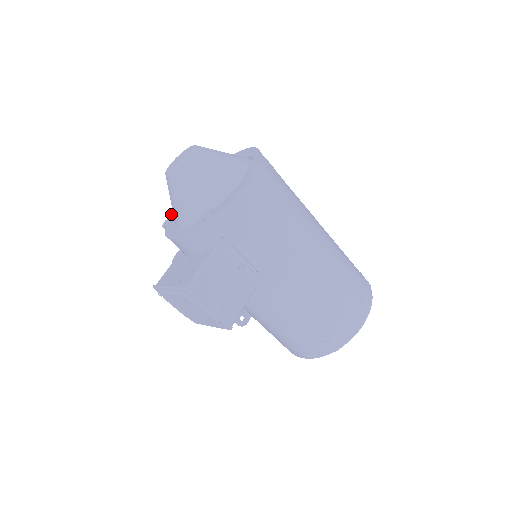
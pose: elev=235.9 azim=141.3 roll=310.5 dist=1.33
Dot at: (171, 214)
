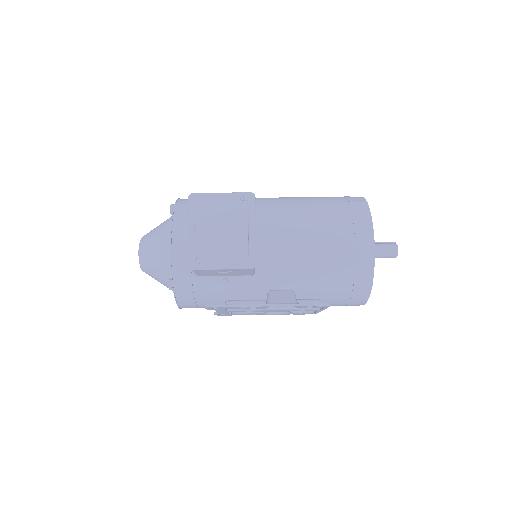
Dot at: occluded
